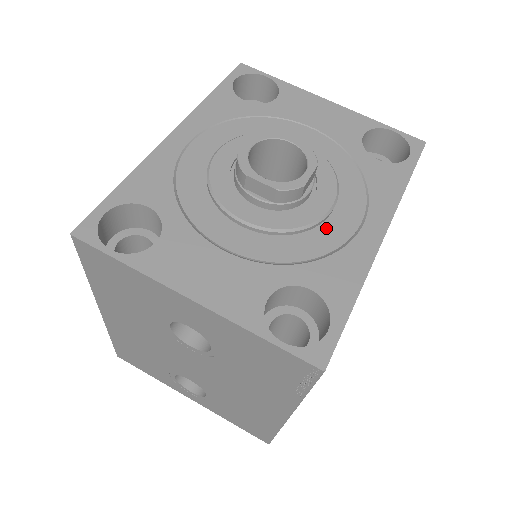
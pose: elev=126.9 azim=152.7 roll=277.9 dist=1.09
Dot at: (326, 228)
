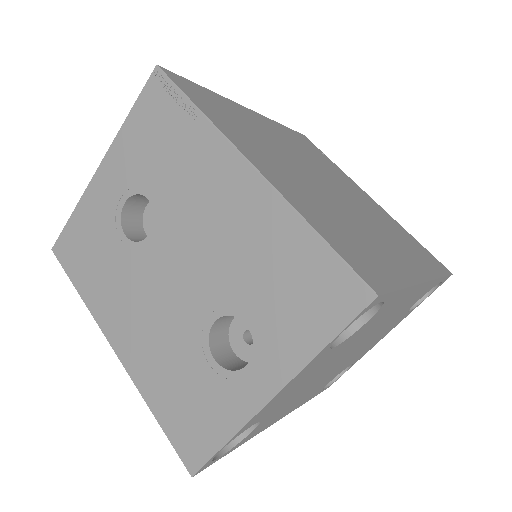
Dot at: occluded
